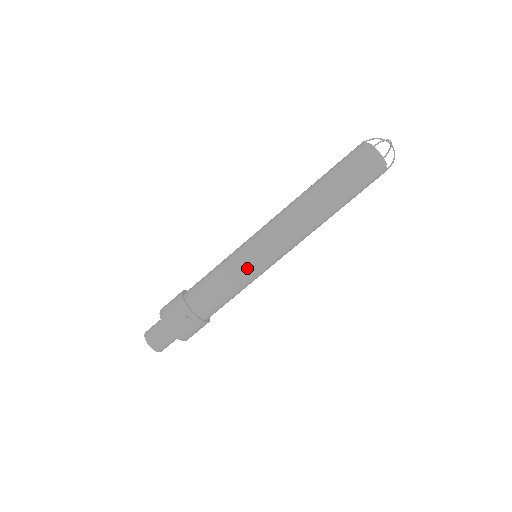
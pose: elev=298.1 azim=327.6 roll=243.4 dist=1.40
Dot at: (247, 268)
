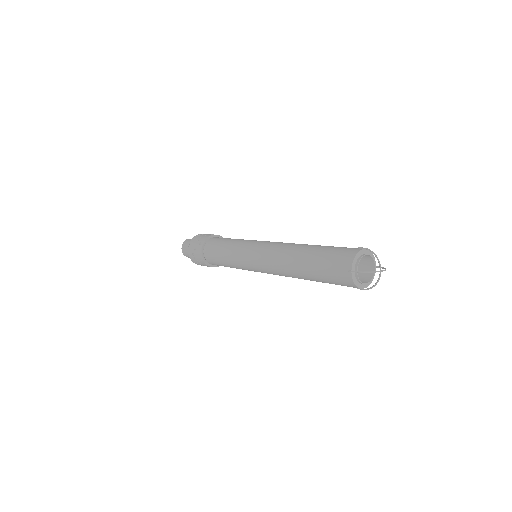
Dot at: (240, 265)
